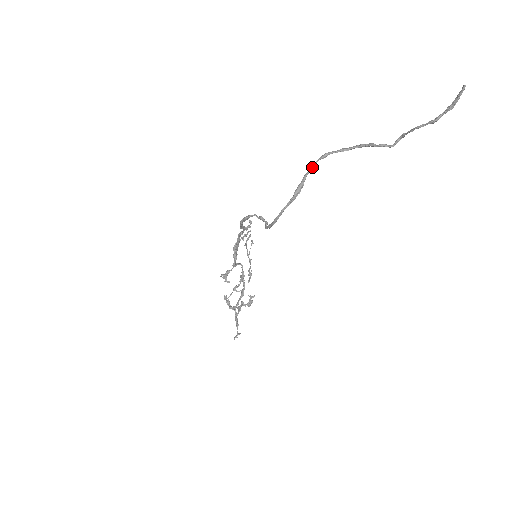
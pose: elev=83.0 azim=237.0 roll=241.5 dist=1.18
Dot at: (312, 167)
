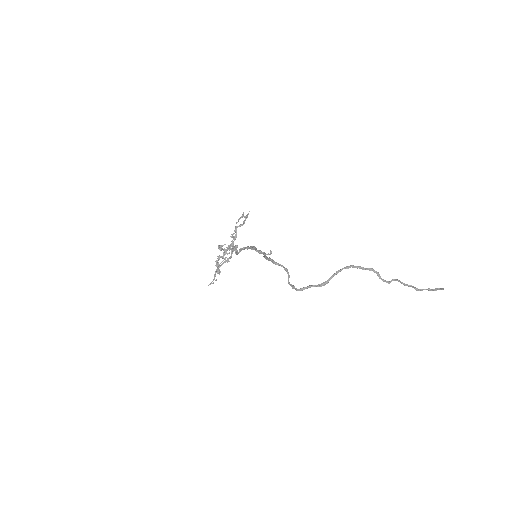
Dot at: (339, 271)
